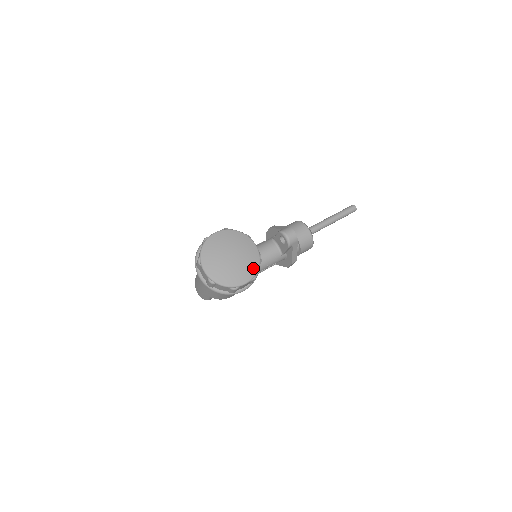
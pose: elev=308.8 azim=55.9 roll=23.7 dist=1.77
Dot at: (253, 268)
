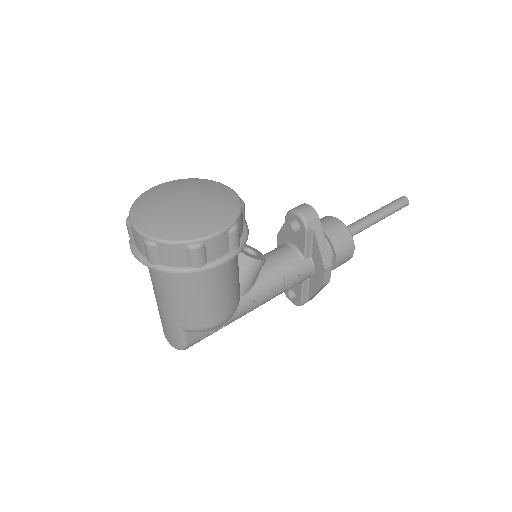
Dot at: (228, 212)
